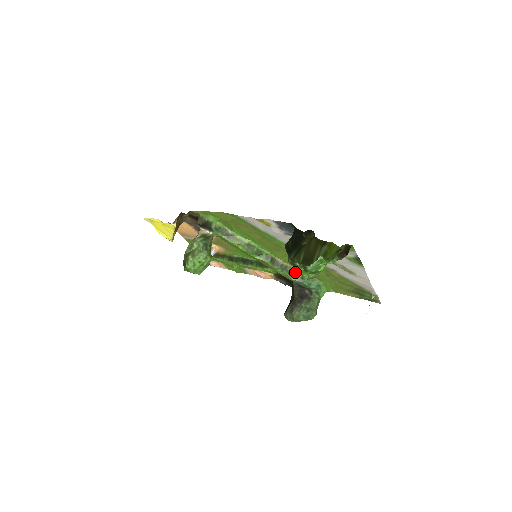
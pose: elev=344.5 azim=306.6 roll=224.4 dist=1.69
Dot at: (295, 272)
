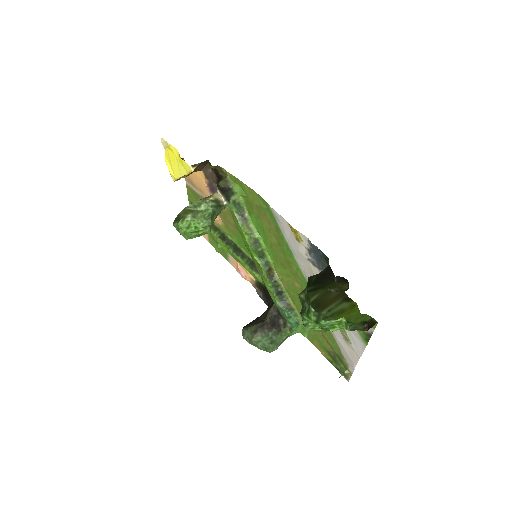
Dot at: (284, 296)
